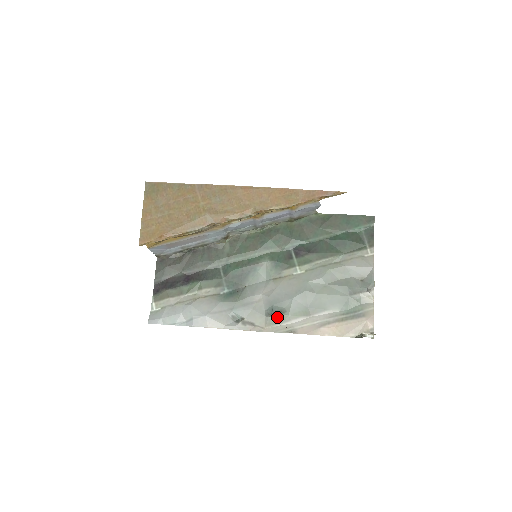
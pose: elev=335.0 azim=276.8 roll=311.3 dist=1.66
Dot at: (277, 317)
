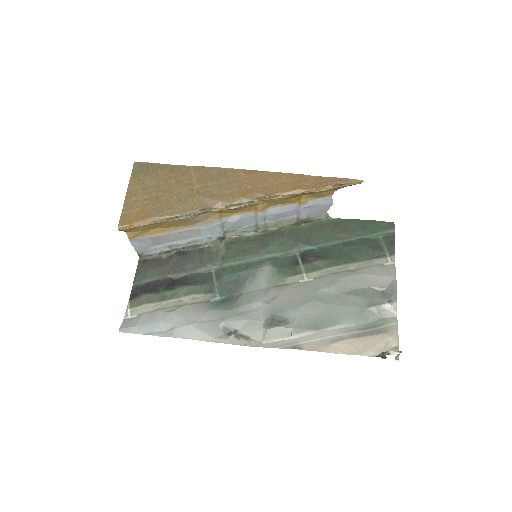
Dot at: (278, 329)
